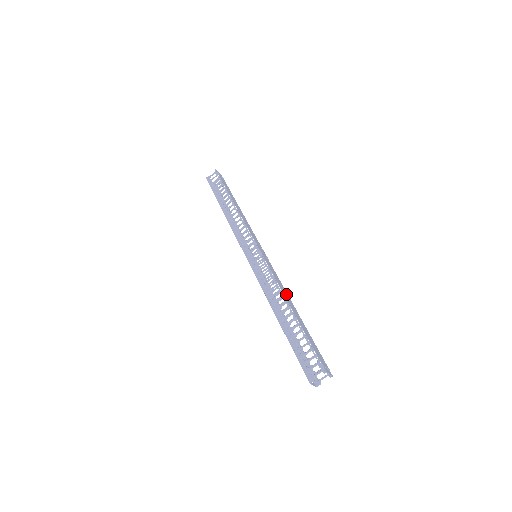
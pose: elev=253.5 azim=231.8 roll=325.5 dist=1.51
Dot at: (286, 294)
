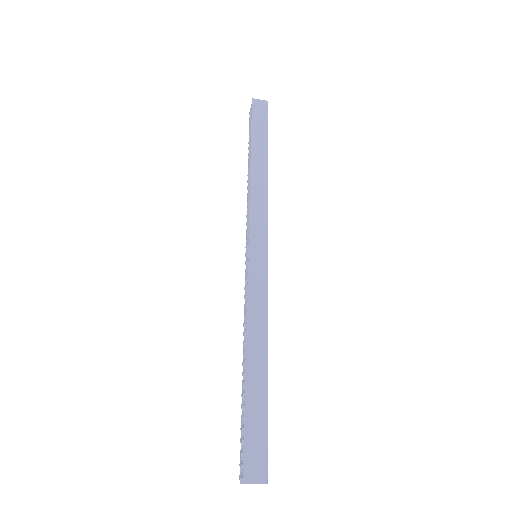
Dot at: (260, 331)
